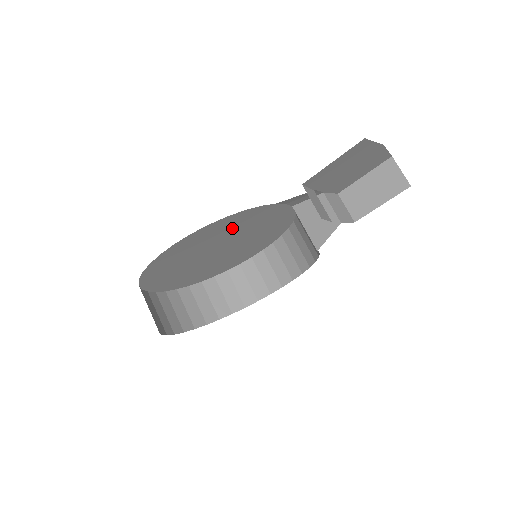
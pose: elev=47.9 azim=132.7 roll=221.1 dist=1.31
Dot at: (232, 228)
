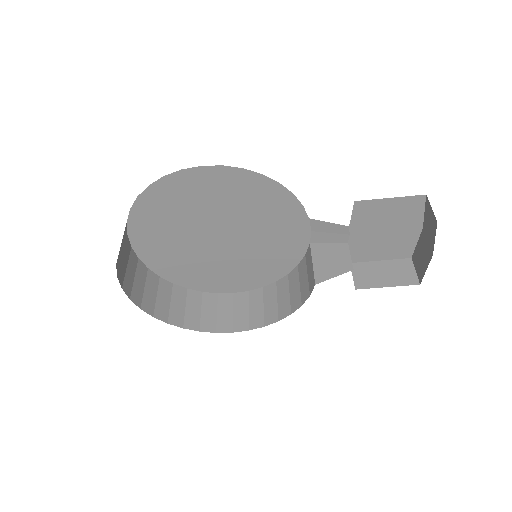
Dot at: (261, 210)
